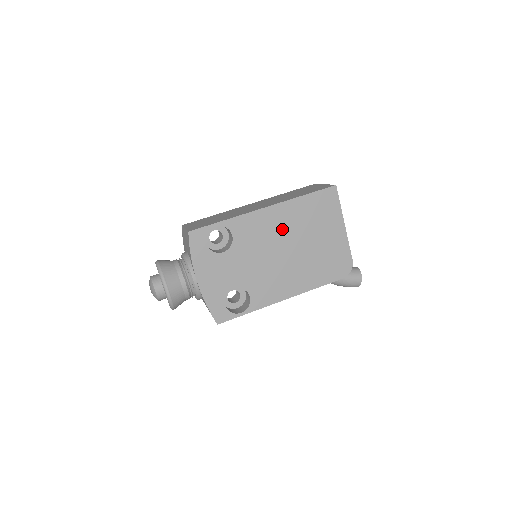
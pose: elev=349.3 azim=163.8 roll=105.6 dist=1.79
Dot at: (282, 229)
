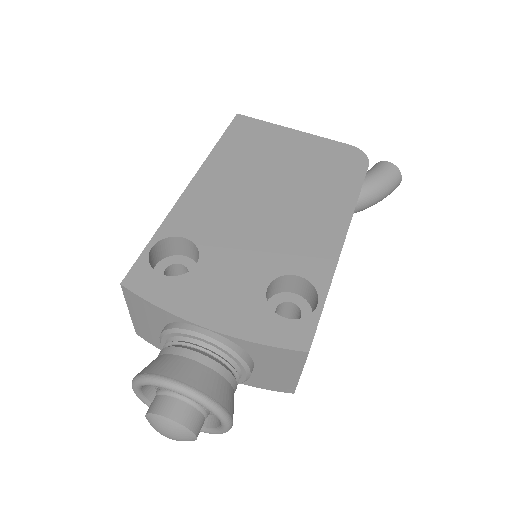
Dot at: (236, 185)
